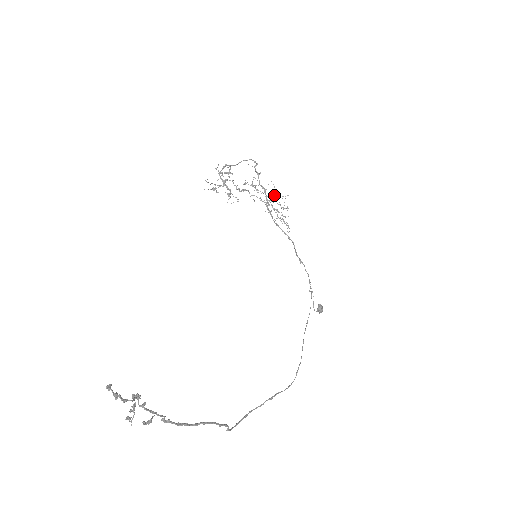
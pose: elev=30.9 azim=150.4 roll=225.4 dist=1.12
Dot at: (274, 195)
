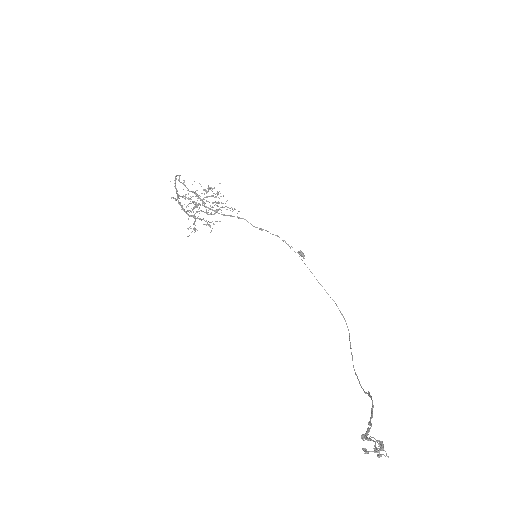
Dot at: (206, 192)
